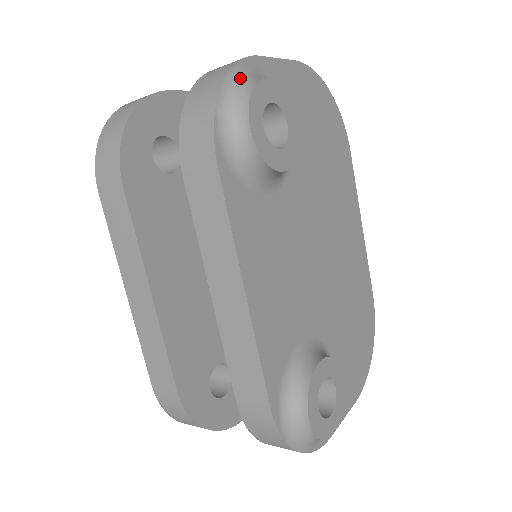
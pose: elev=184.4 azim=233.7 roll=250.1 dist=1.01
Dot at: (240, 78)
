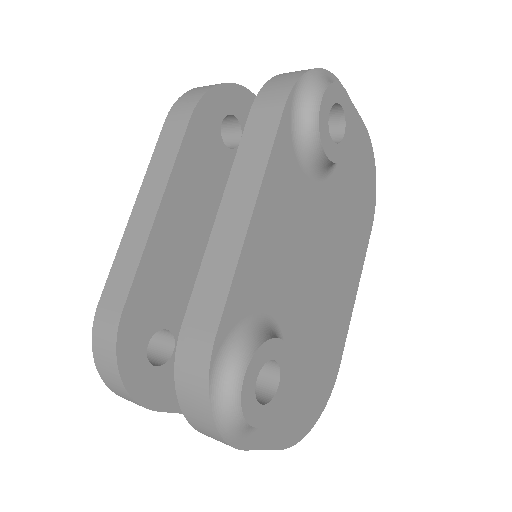
Dot at: (327, 78)
